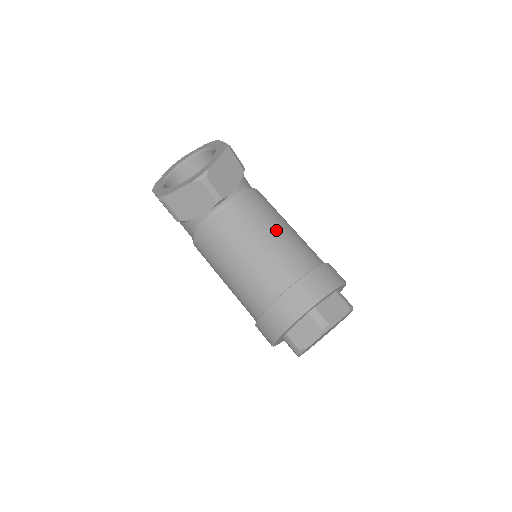
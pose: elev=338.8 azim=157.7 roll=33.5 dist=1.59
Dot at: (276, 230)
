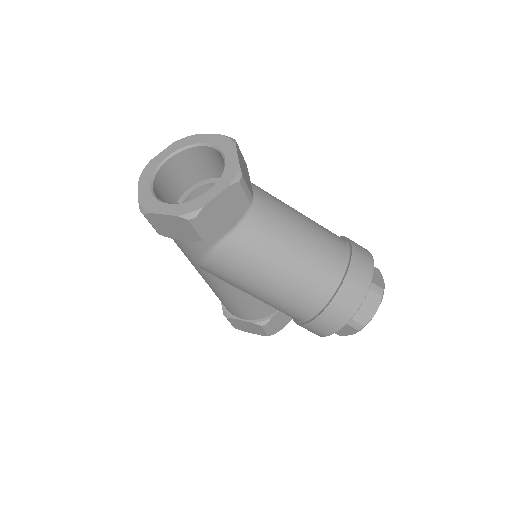
Dot at: (302, 218)
